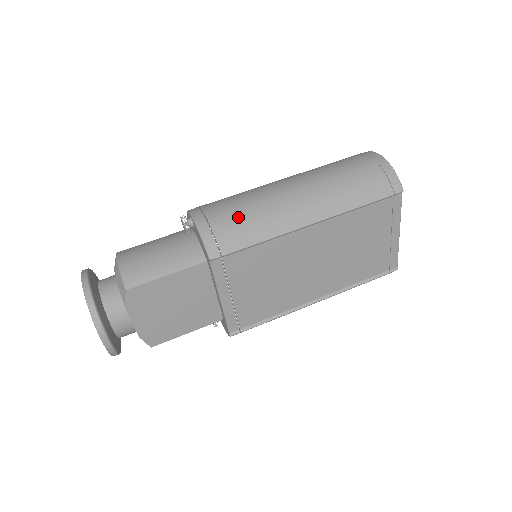
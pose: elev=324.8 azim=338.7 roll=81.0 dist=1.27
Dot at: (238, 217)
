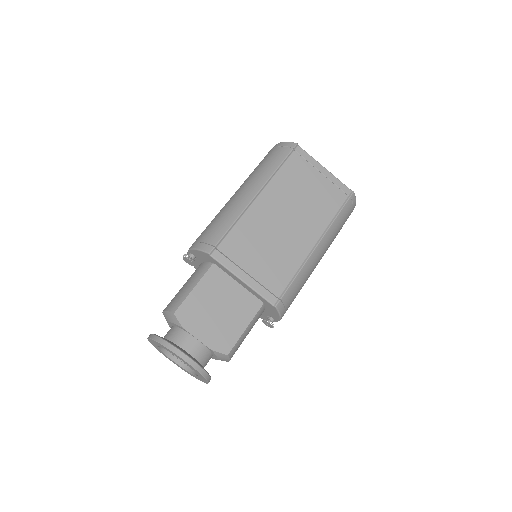
Dot at: (211, 226)
